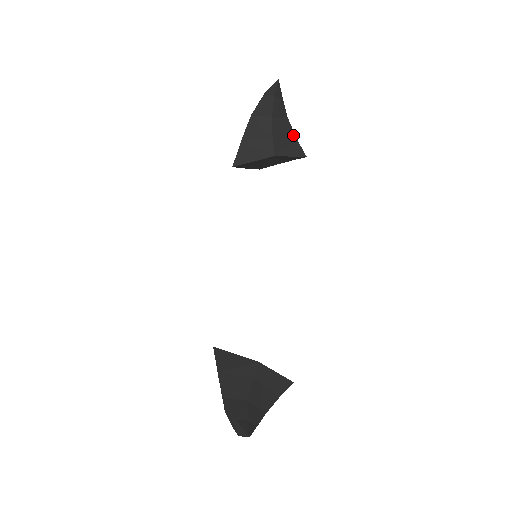
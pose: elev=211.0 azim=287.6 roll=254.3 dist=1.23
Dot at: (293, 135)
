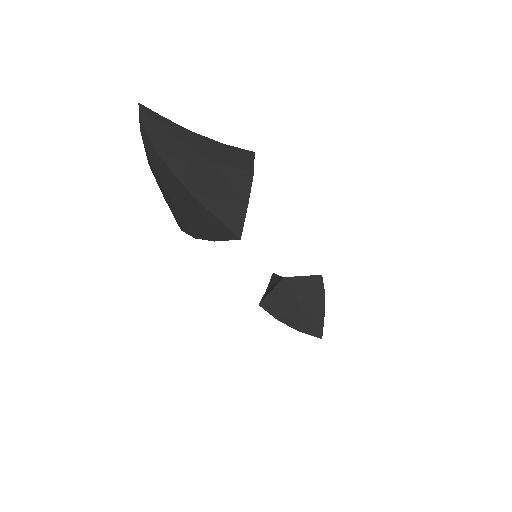
Dot at: occluded
